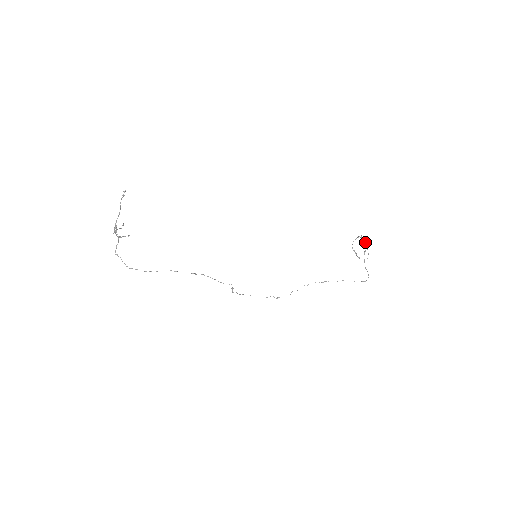
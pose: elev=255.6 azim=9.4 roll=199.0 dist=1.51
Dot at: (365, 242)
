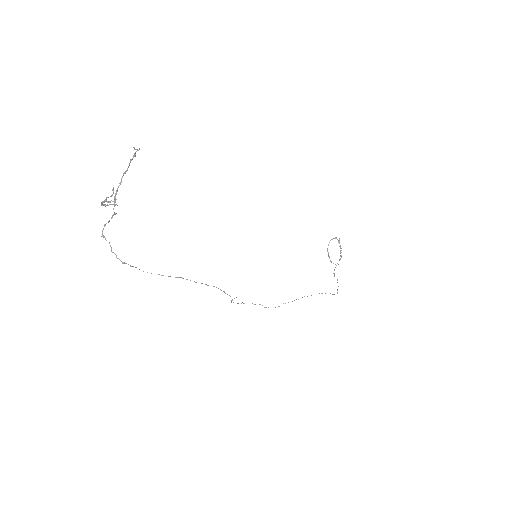
Dot at: (340, 246)
